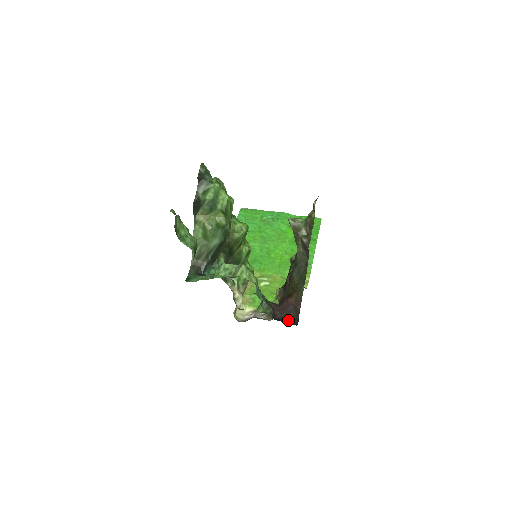
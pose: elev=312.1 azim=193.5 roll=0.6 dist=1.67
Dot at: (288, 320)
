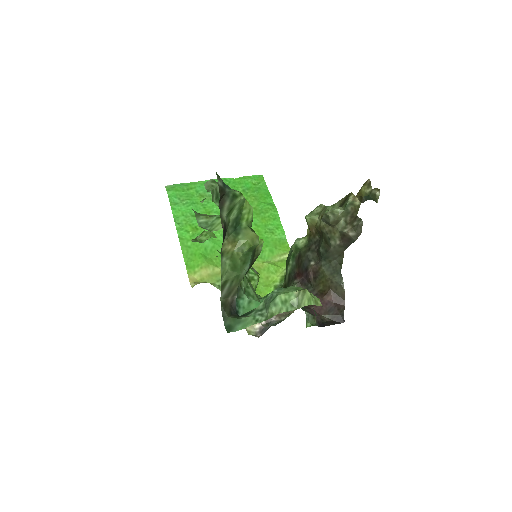
Dot at: (329, 320)
